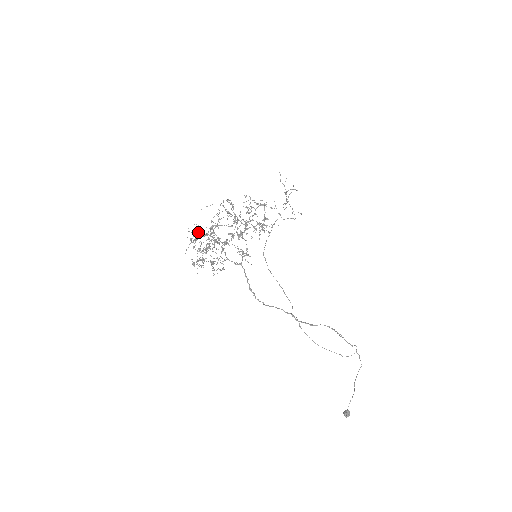
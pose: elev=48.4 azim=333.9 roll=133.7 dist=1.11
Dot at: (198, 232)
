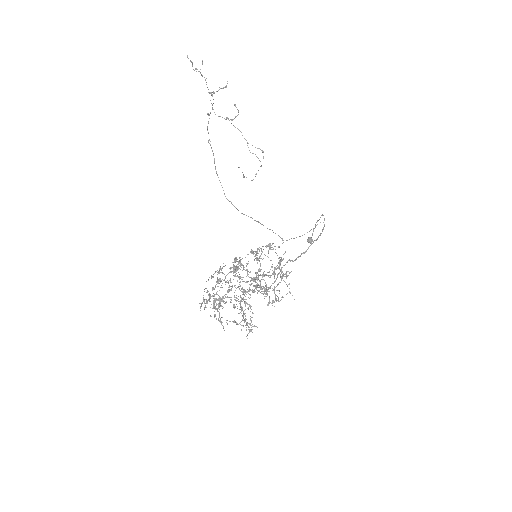
Dot at: (210, 297)
